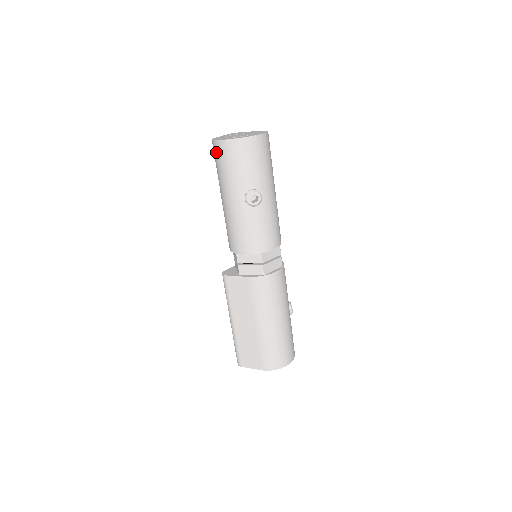
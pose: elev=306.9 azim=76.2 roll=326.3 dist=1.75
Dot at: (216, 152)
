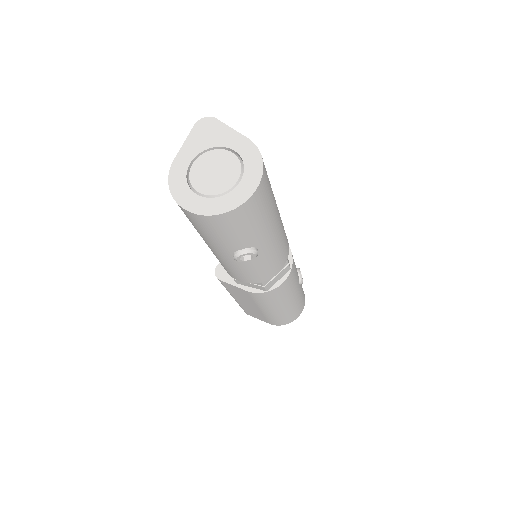
Dot at: occluded
